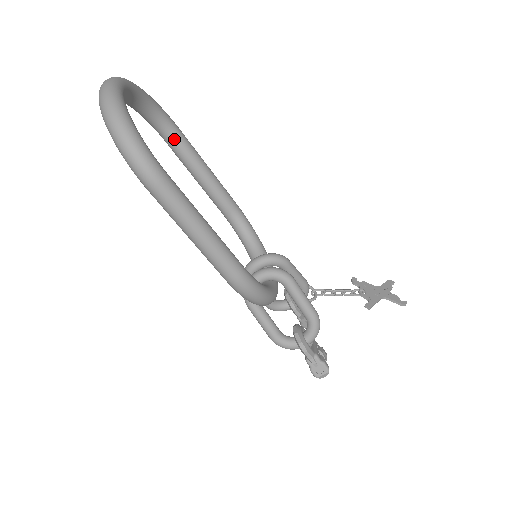
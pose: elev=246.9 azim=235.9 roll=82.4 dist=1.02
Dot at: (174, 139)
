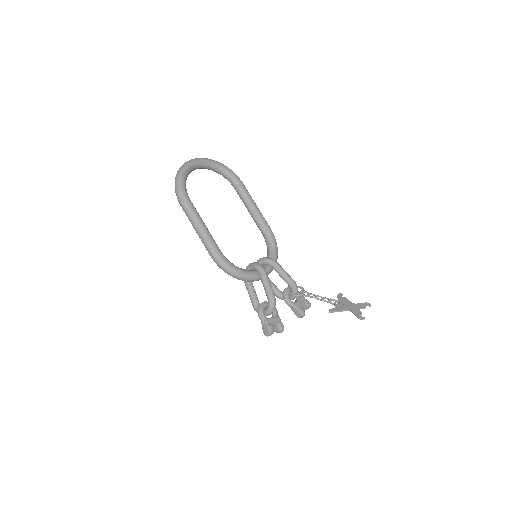
Dot at: (237, 188)
